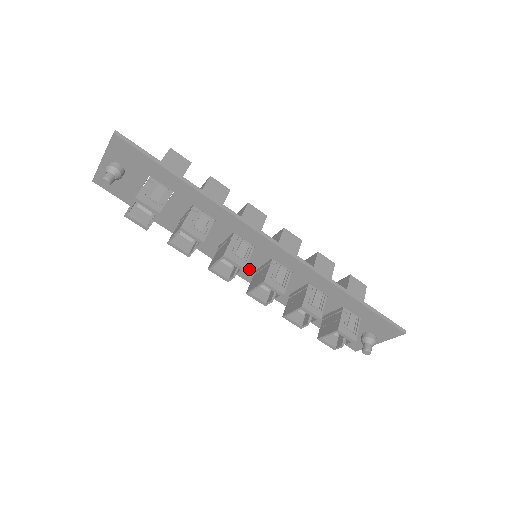
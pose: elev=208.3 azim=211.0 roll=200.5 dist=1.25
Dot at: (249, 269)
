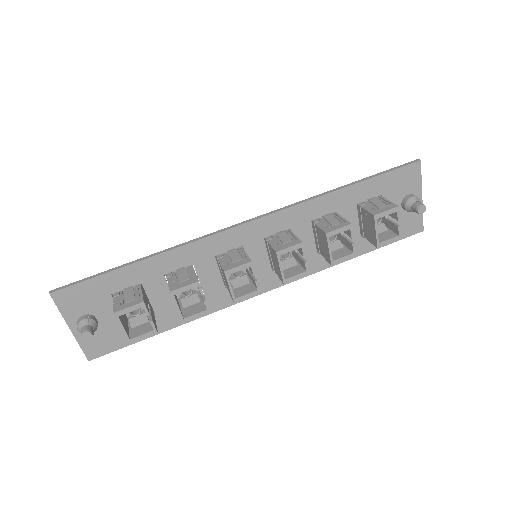
Dot at: (266, 273)
